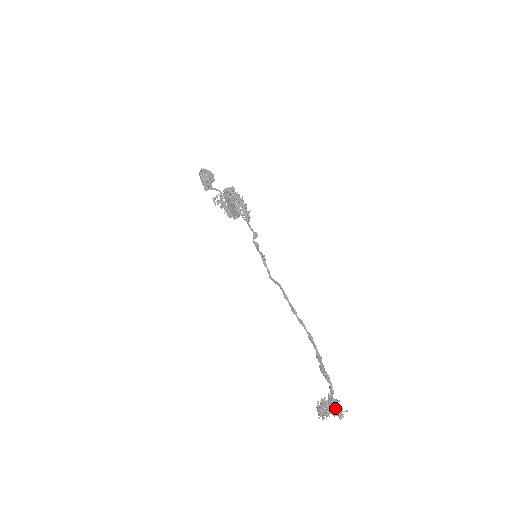
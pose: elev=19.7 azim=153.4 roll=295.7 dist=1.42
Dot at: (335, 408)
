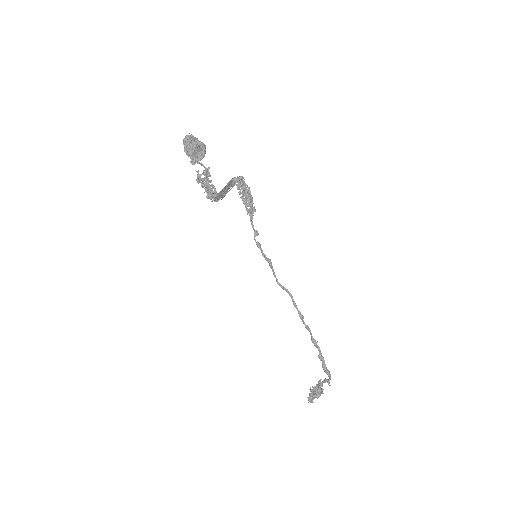
Dot at: (321, 393)
